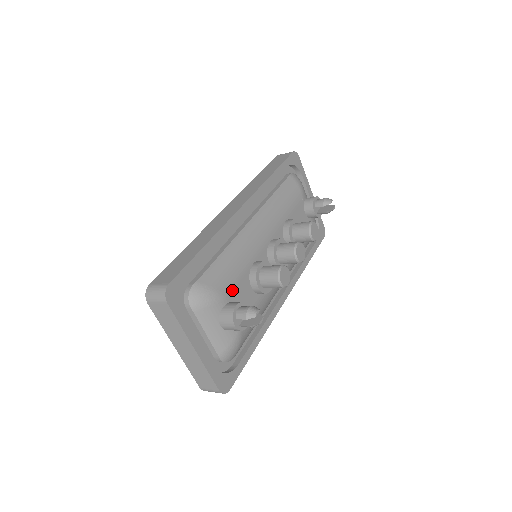
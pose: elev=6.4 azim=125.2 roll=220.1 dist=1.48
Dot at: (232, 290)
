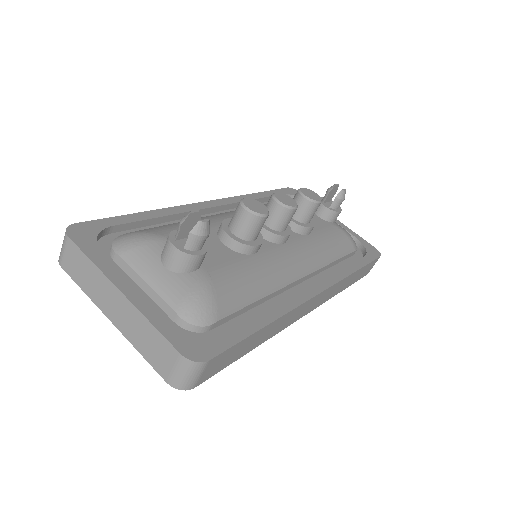
Dot at: occluded
